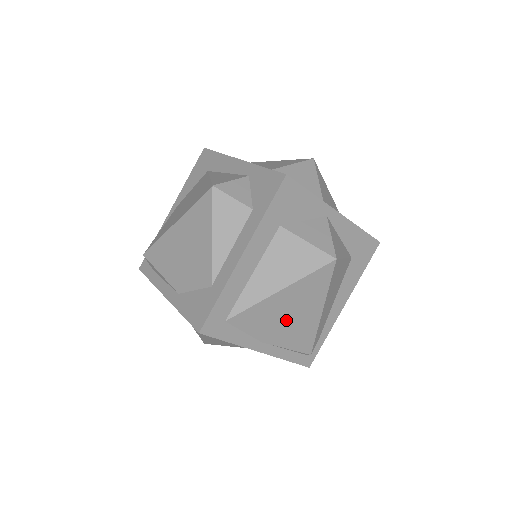
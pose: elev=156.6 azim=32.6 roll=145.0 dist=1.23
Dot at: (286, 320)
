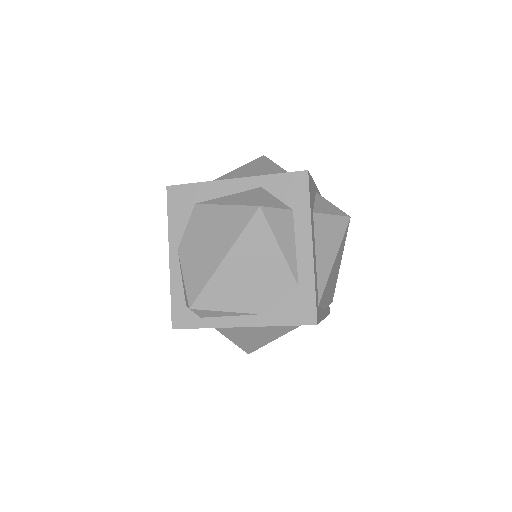
Dot at: (332, 282)
